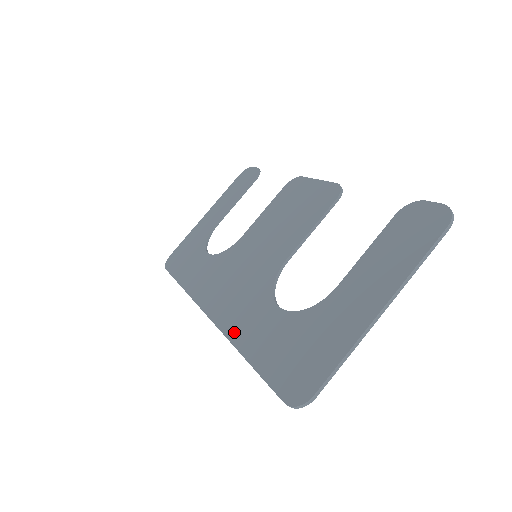
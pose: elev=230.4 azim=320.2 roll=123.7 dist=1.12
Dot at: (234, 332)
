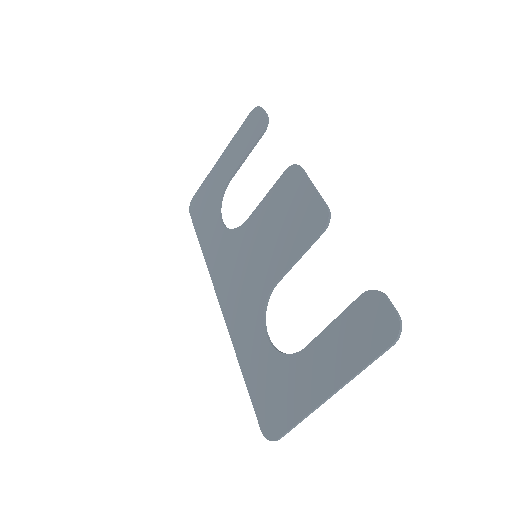
Dot at: (236, 338)
